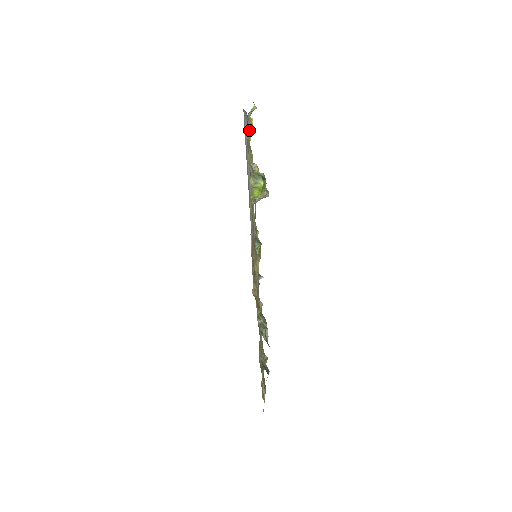
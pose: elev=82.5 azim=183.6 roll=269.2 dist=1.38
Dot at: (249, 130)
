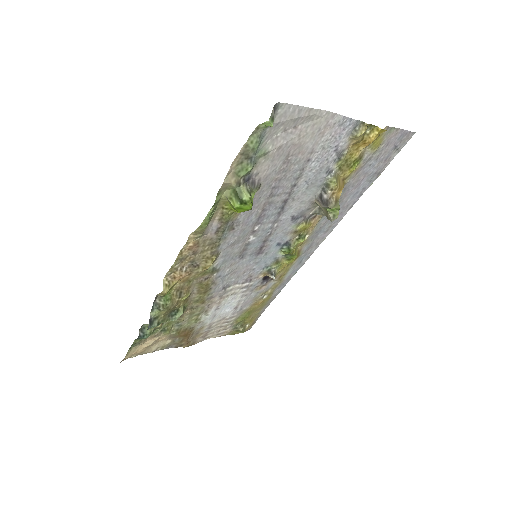
Dot at: (253, 142)
